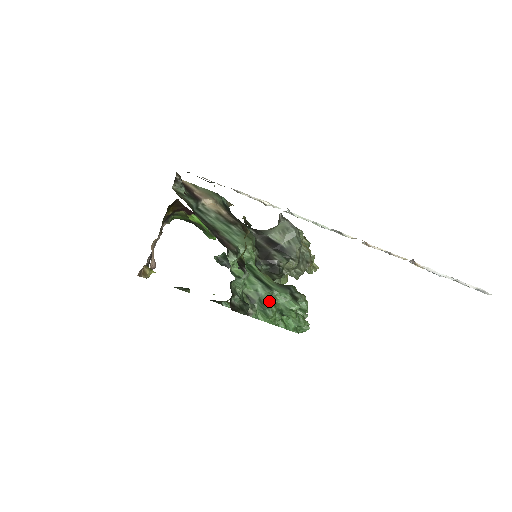
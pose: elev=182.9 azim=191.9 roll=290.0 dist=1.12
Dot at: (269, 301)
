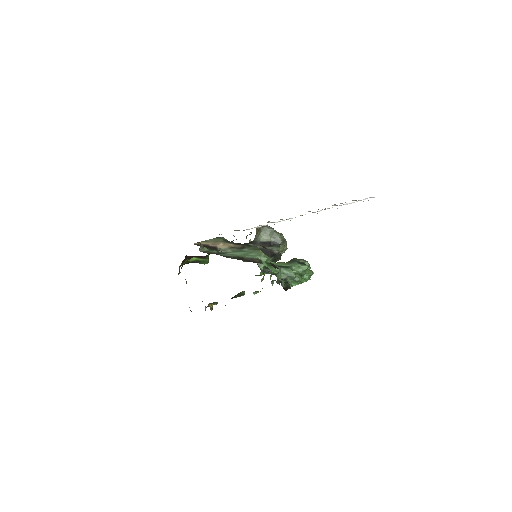
Dot at: (294, 274)
